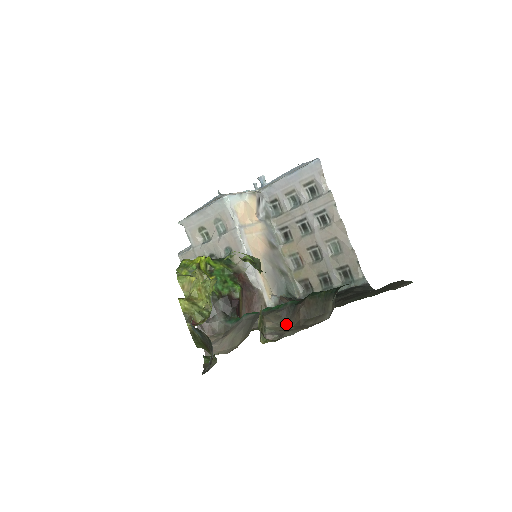
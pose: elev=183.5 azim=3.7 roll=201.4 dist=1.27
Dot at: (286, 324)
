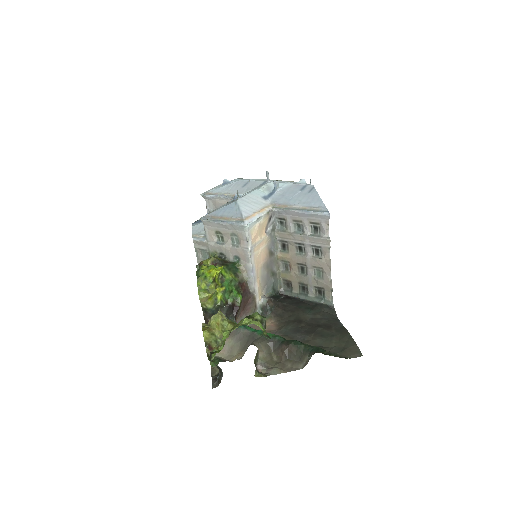
Dot at: (272, 353)
